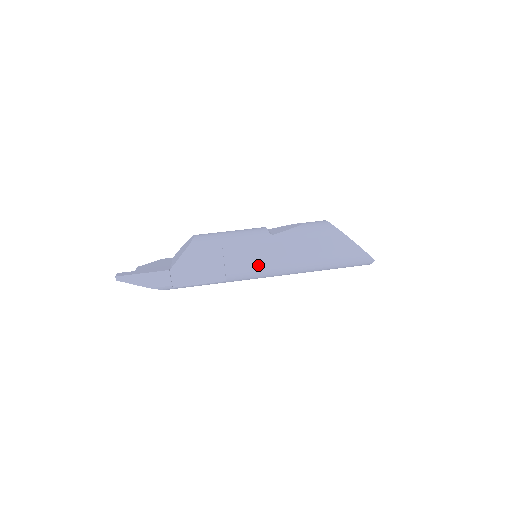
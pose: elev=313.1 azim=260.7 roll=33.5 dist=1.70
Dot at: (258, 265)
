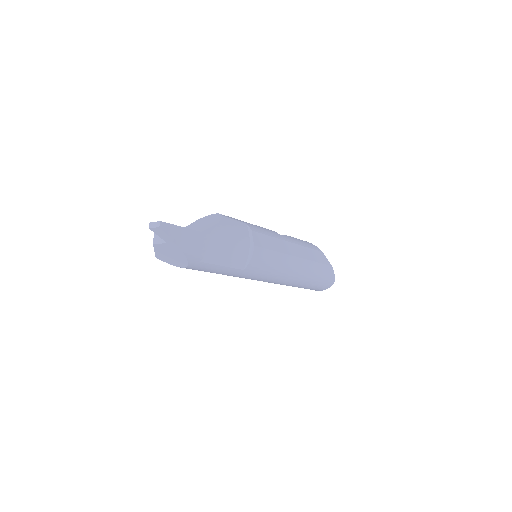
Dot at: (275, 258)
